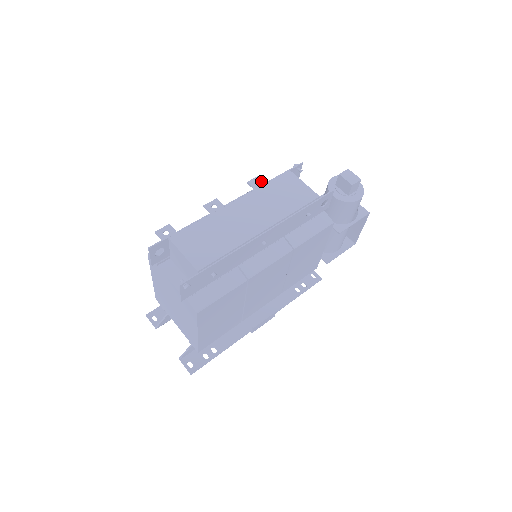
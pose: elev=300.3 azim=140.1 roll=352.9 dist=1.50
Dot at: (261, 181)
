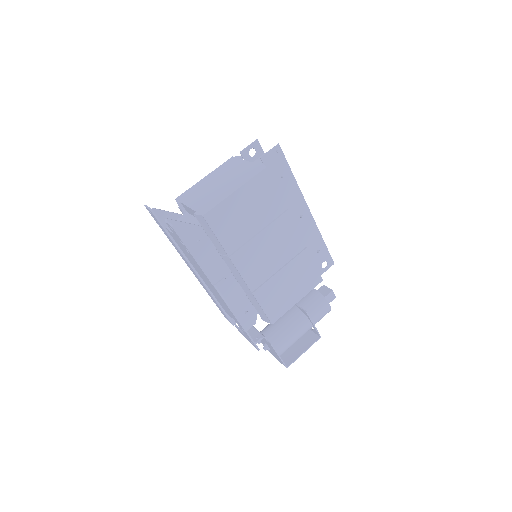
Dot at: occluded
